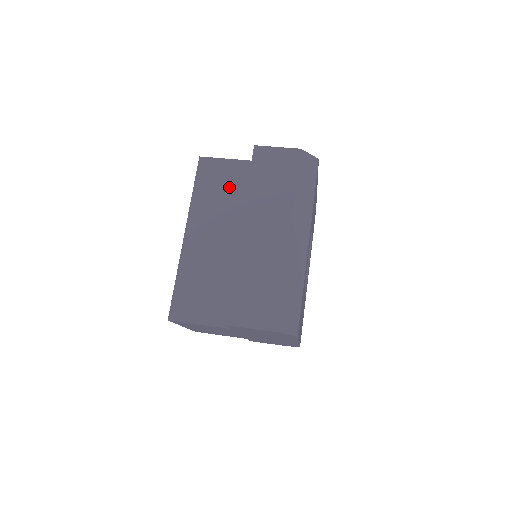
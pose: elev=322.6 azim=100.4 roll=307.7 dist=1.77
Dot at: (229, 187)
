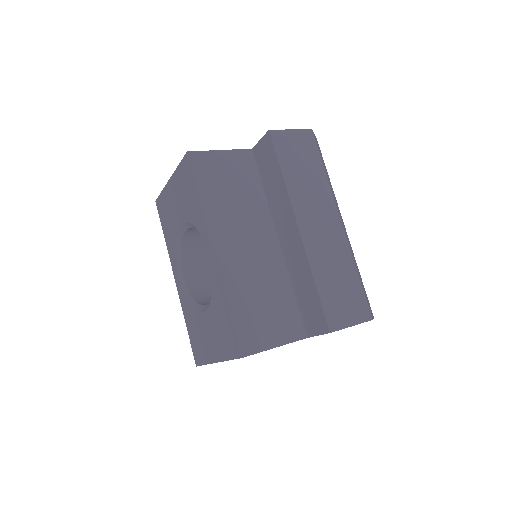
Dot at: (236, 183)
